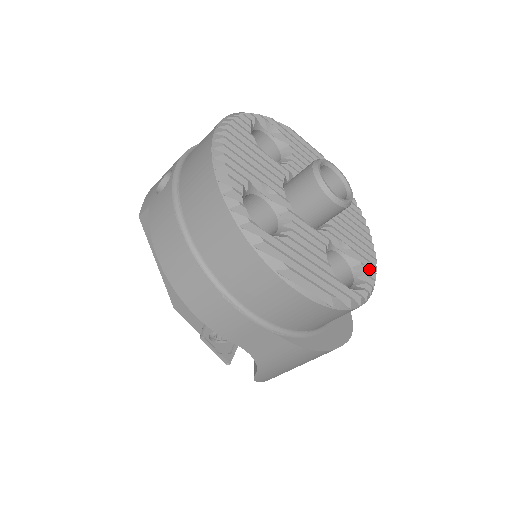
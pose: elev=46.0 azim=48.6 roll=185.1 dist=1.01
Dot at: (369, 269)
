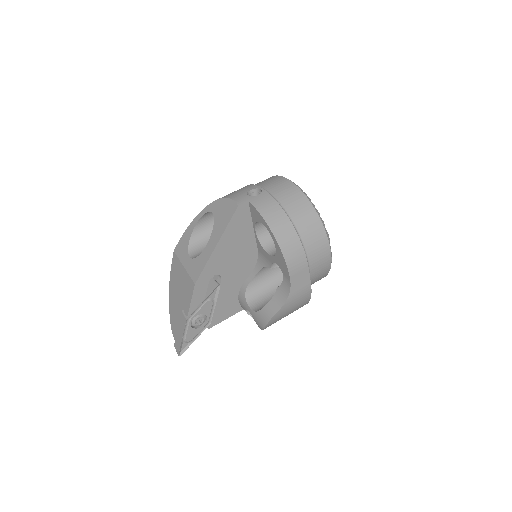
Dot at: occluded
